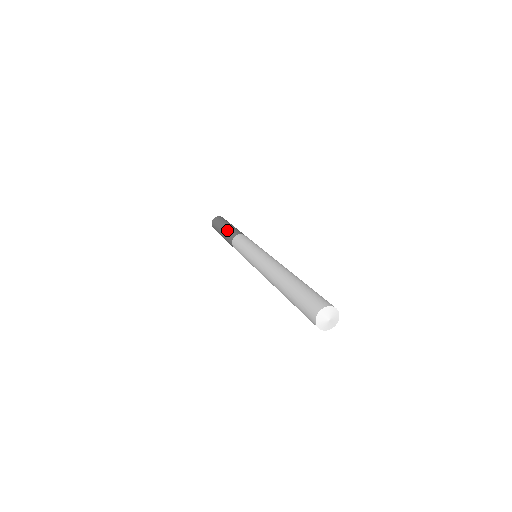
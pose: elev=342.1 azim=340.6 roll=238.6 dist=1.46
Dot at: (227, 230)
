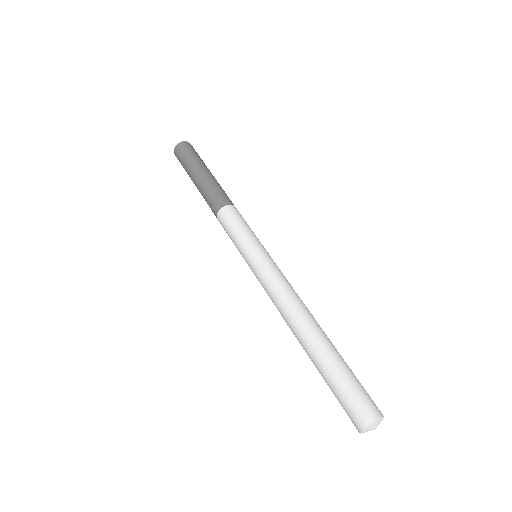
Dot at: (206, 186)
